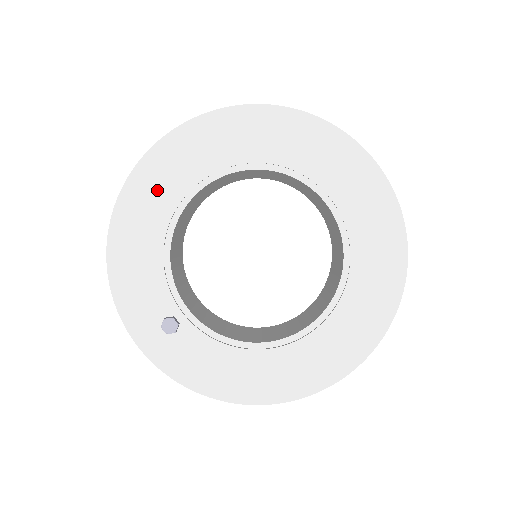
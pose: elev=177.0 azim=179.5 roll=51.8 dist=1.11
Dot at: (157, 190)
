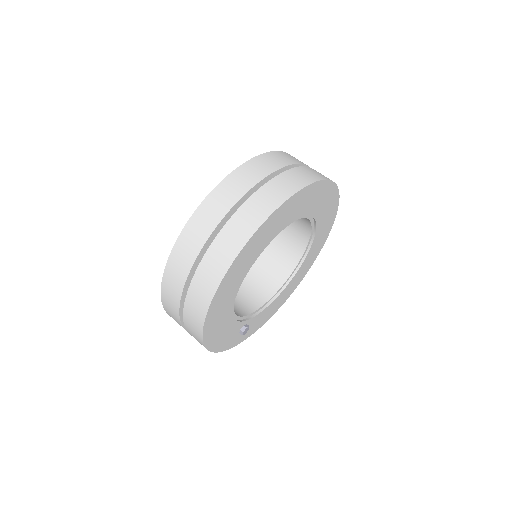
Dot at: (224, 303)
